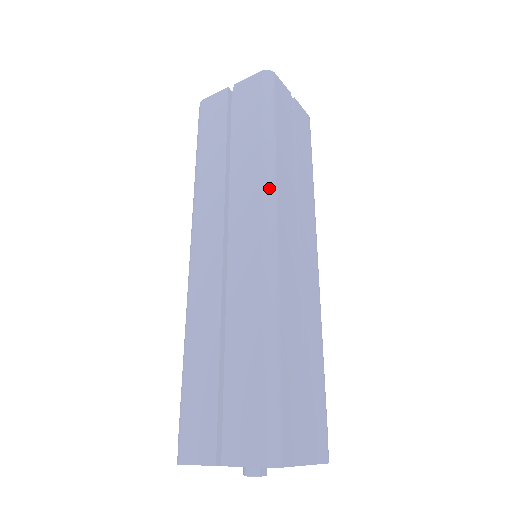
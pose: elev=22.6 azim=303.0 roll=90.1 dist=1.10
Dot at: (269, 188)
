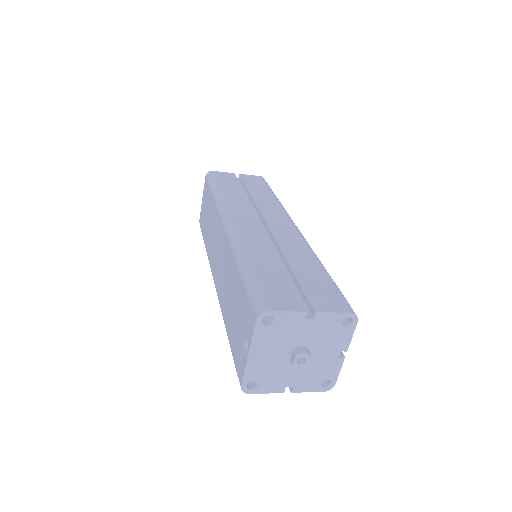
Dot at: occluded
